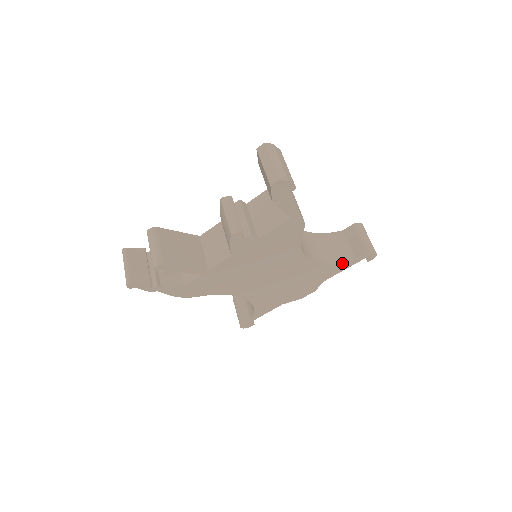
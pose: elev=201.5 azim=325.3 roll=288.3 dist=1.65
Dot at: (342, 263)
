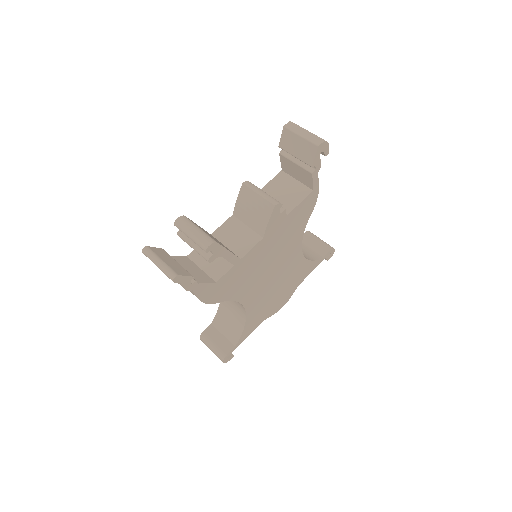
Dot at: (315, 261)
